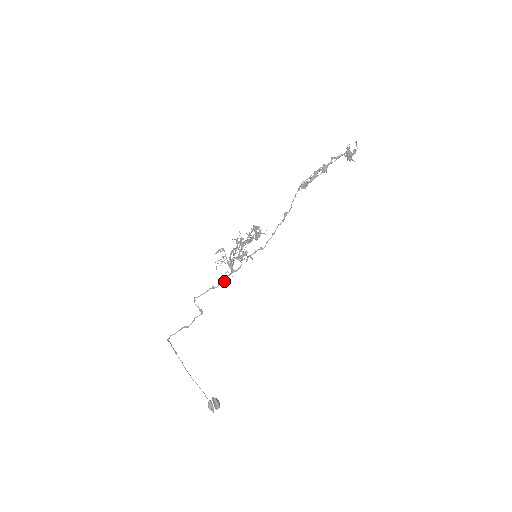
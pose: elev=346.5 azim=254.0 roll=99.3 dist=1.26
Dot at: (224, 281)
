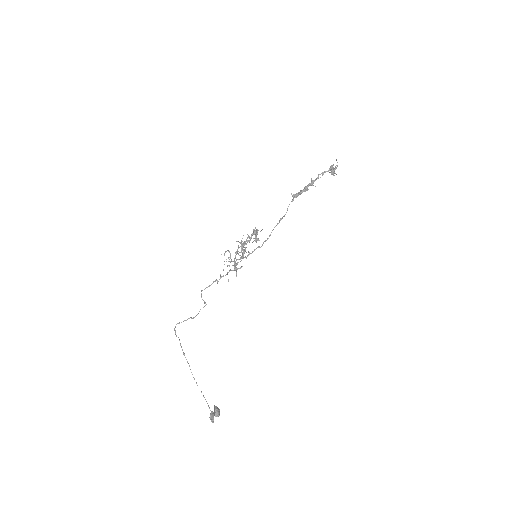
Dot at: (226, 274)
